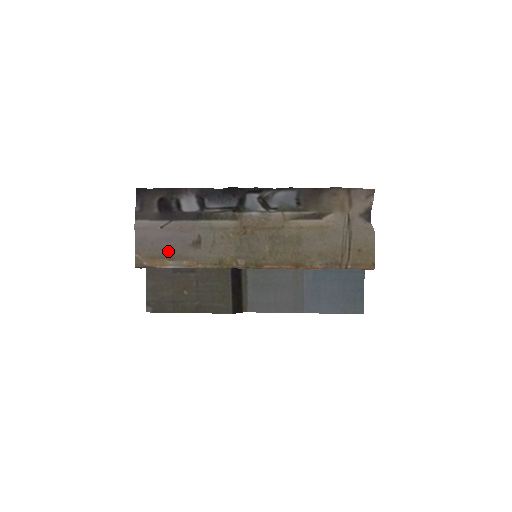
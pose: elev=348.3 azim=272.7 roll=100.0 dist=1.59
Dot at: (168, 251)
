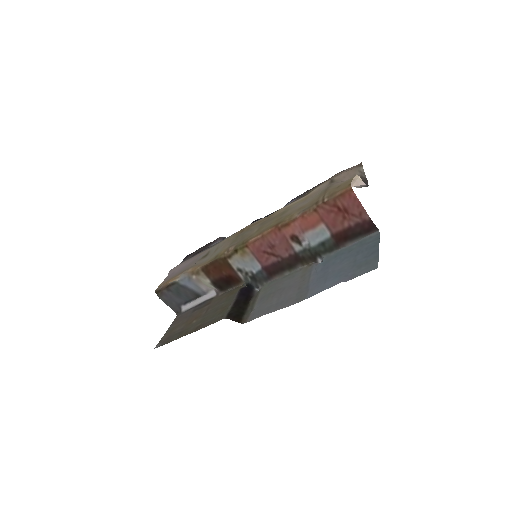
Dot at: occluded
